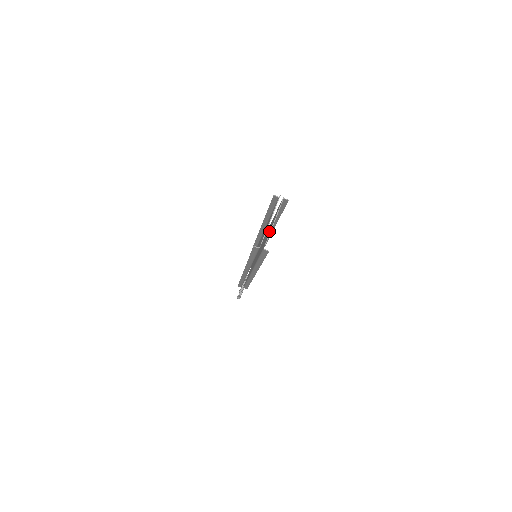
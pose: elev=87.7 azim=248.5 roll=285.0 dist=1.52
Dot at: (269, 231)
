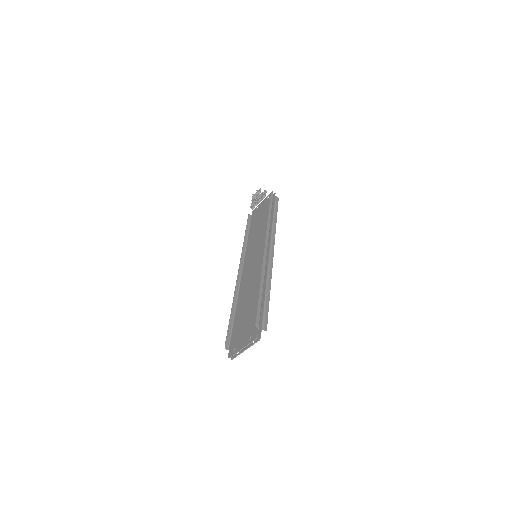
Dot at: occluded
